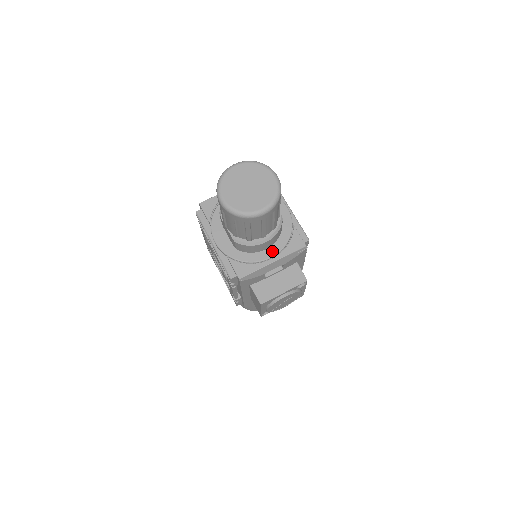
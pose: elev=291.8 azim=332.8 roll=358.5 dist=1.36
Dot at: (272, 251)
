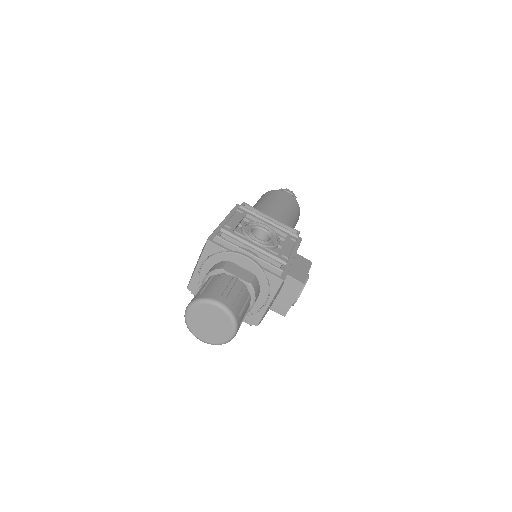
Dot at: (263, 297)
